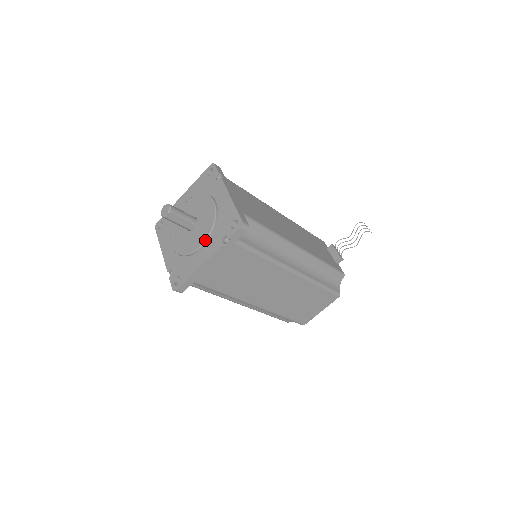
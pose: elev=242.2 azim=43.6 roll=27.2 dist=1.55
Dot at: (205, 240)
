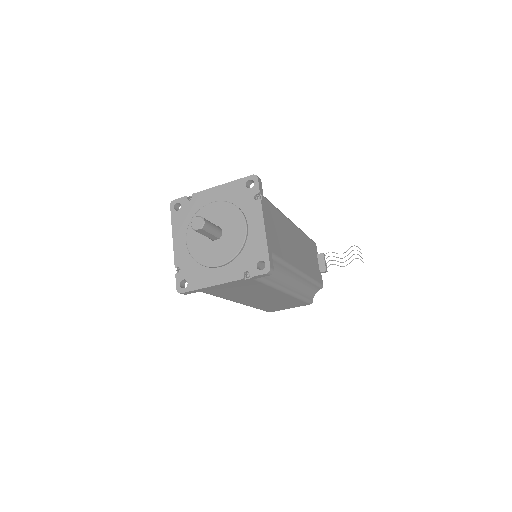
Dot at: (226, 263)
